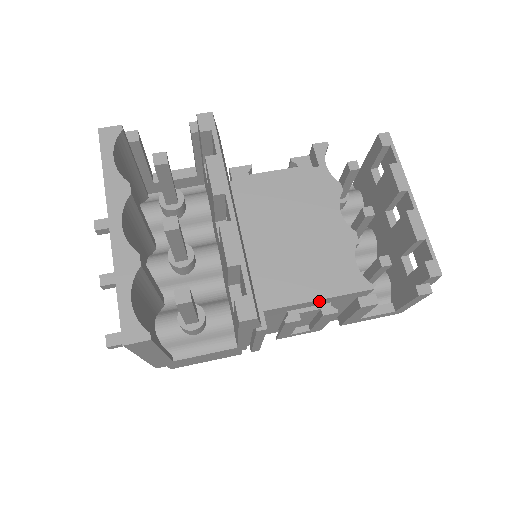
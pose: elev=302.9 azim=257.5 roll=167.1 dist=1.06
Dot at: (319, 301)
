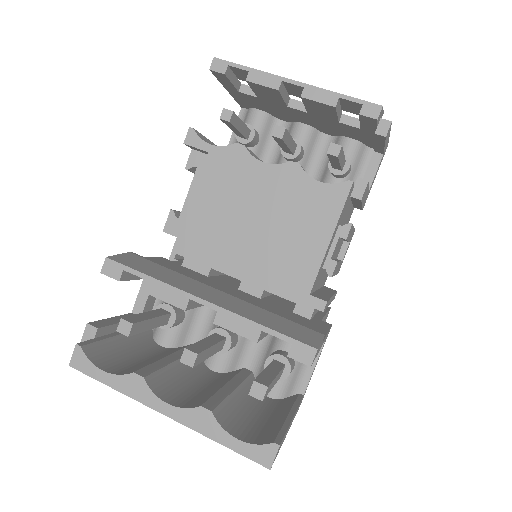
Dot at: (332, 238)
